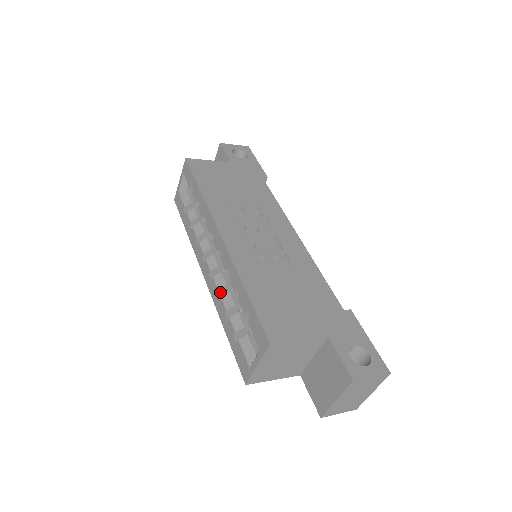
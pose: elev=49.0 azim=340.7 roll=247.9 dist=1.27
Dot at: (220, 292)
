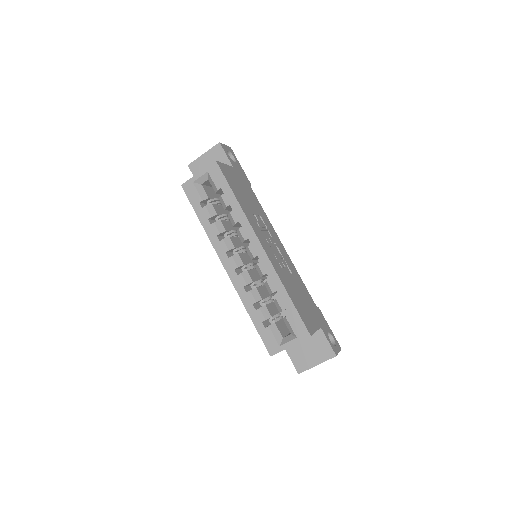
Dot at: (245, 286)
